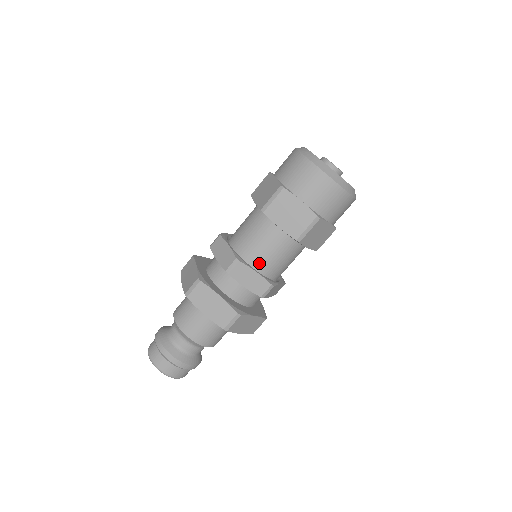
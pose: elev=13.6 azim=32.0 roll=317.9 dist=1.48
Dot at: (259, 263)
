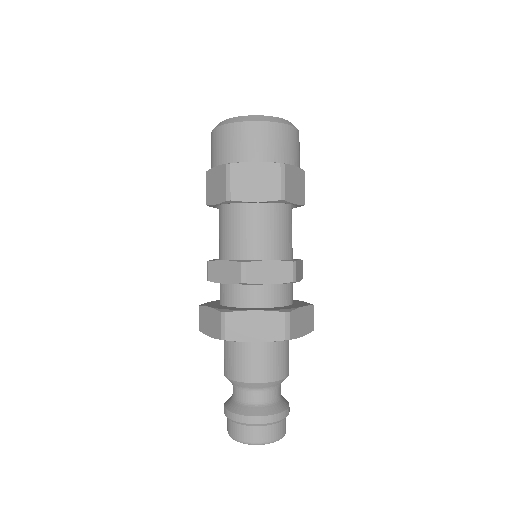
Dot at: (228, 252)
